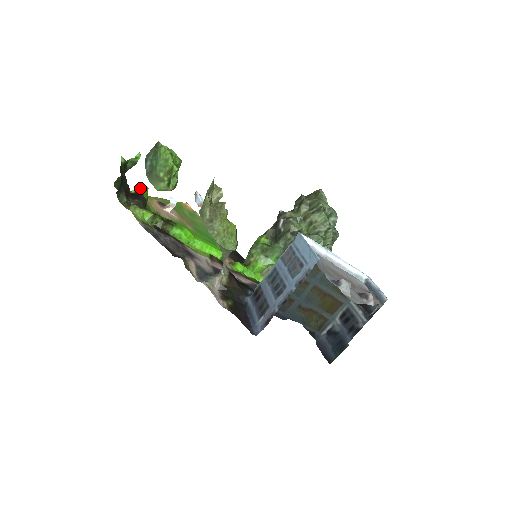
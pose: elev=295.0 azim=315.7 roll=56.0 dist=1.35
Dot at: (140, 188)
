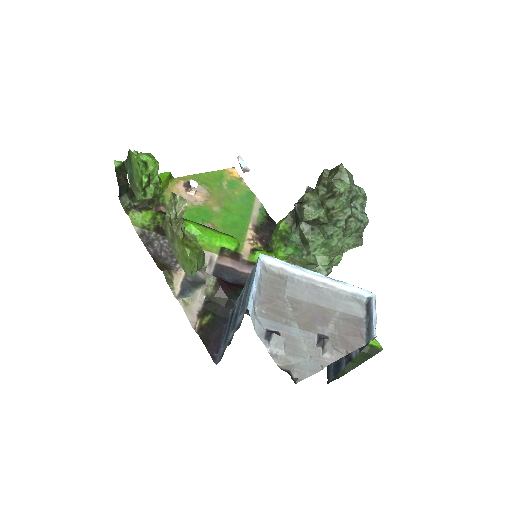
Dot at: occluded
